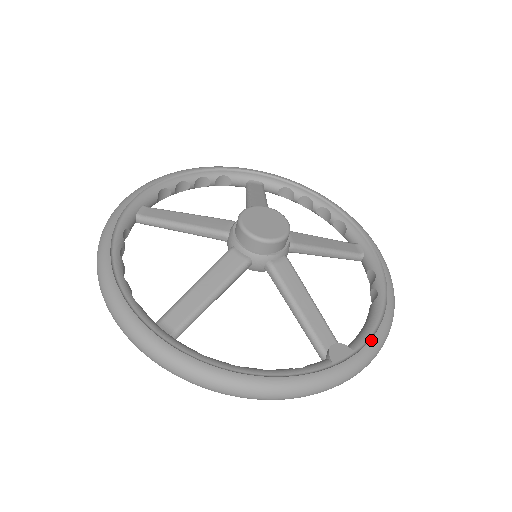
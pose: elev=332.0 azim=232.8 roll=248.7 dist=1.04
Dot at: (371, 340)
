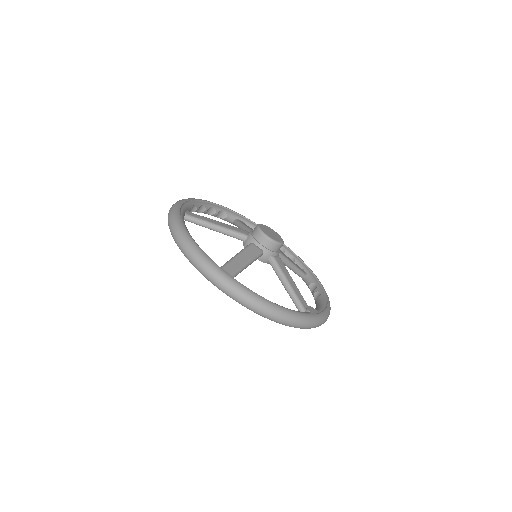
Dot at: (325, 310)
